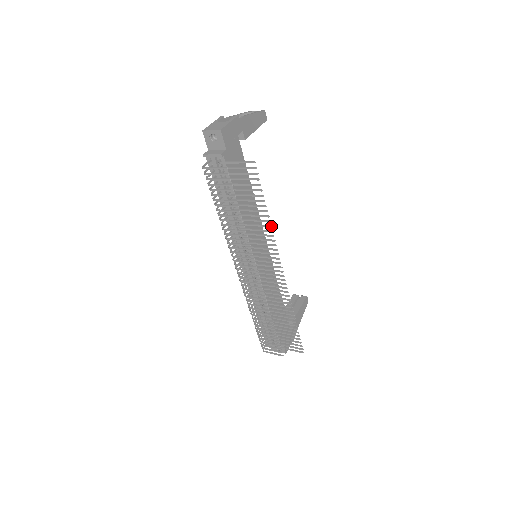
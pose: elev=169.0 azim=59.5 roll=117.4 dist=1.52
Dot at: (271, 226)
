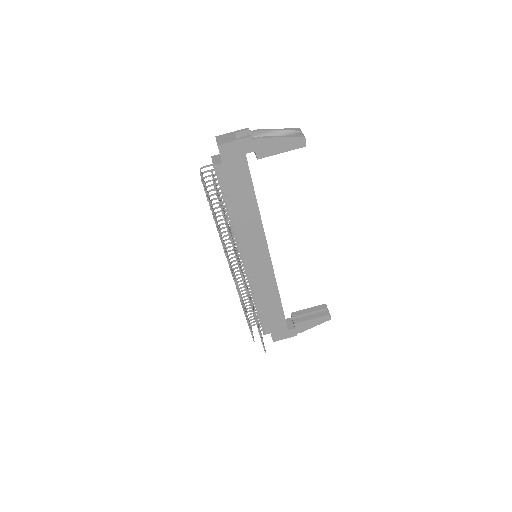
Dot at: (232, 246)
